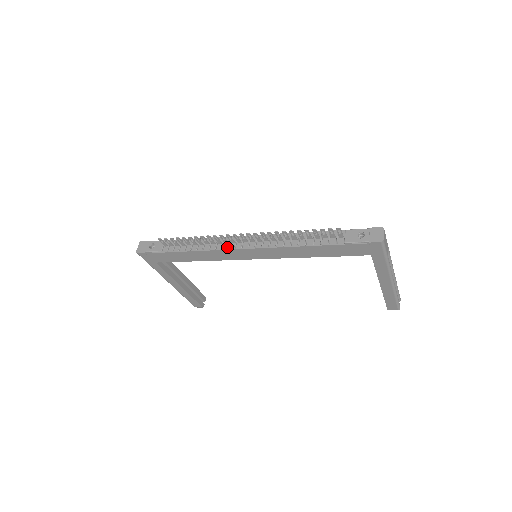
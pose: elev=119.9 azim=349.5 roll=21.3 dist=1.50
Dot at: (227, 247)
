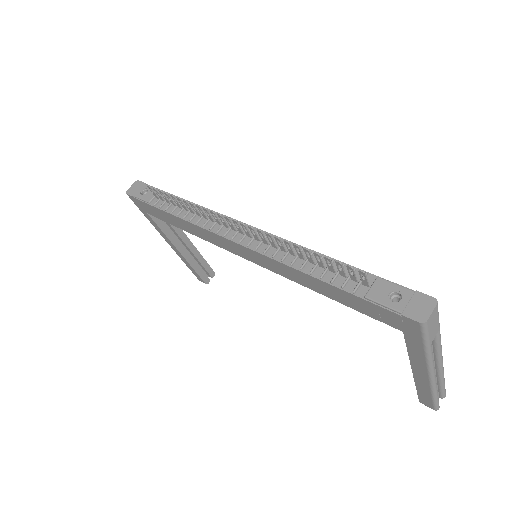
Dot at: (217, 230)
